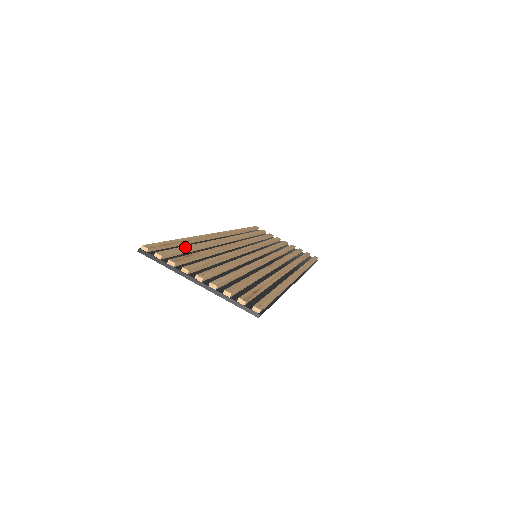
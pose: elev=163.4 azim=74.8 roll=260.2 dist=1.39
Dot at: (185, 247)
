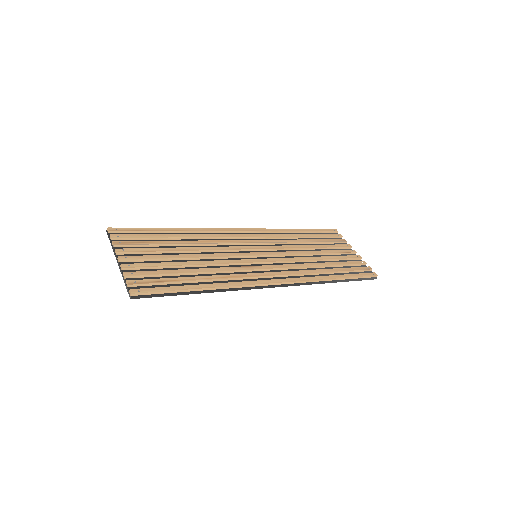
Dot at: (157, 235)
